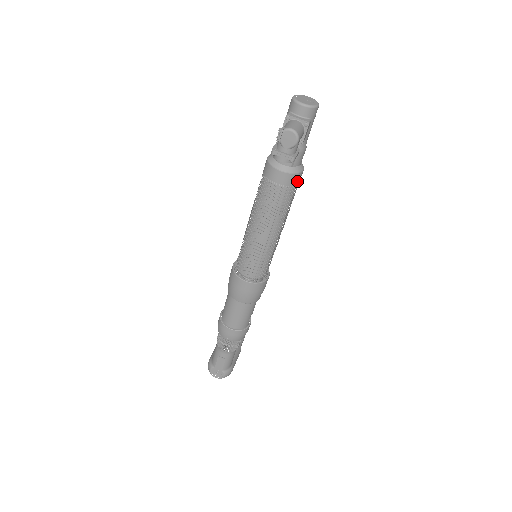
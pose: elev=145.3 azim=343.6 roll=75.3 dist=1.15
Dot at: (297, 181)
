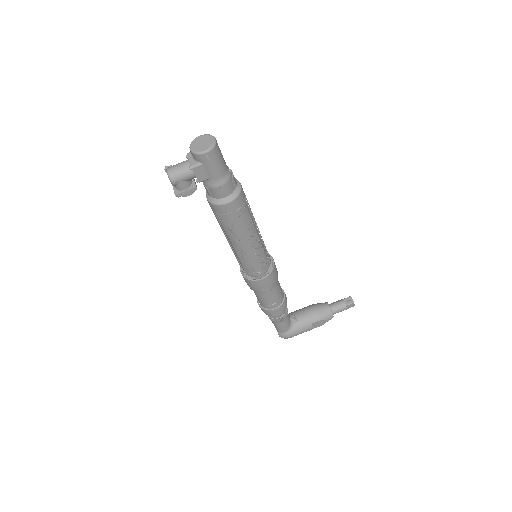
Dot at: (223, 211)
